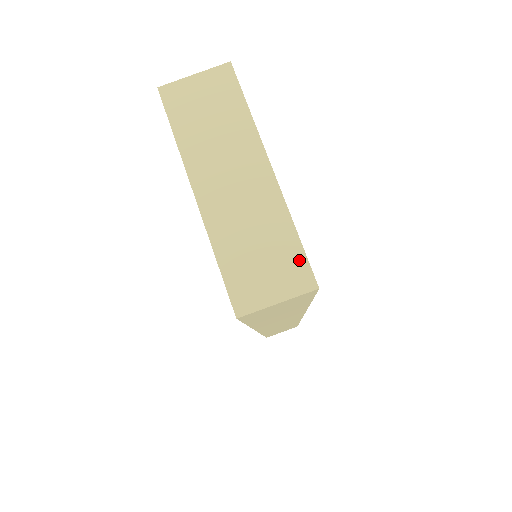
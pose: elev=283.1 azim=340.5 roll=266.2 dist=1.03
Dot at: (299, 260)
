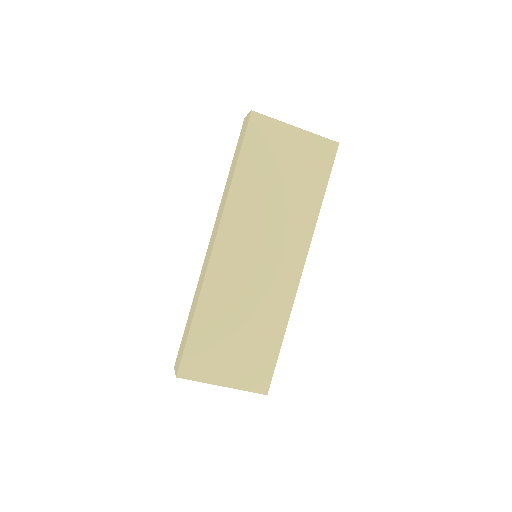
Dot at: (256, 392)
